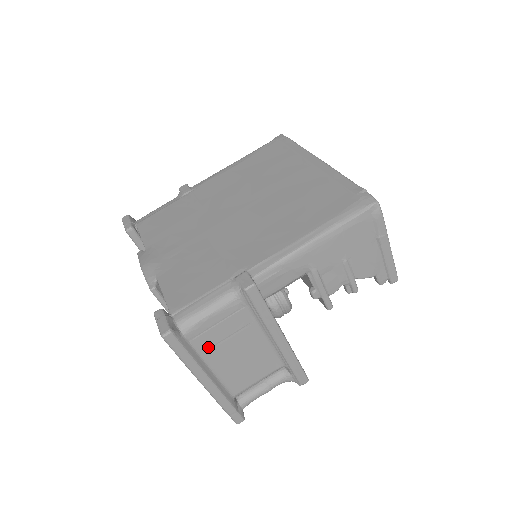
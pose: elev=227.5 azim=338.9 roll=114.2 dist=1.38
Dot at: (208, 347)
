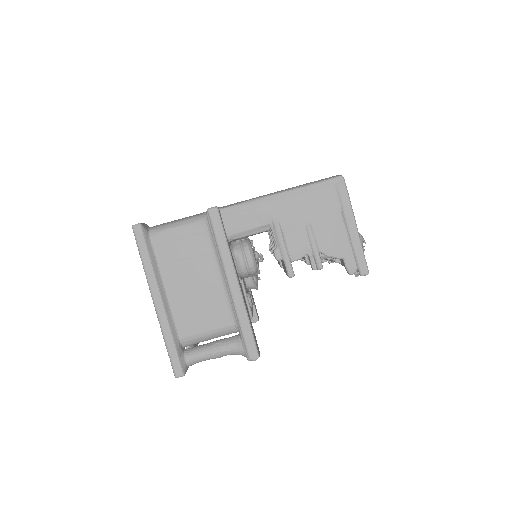
Dot at: (168, 262)
